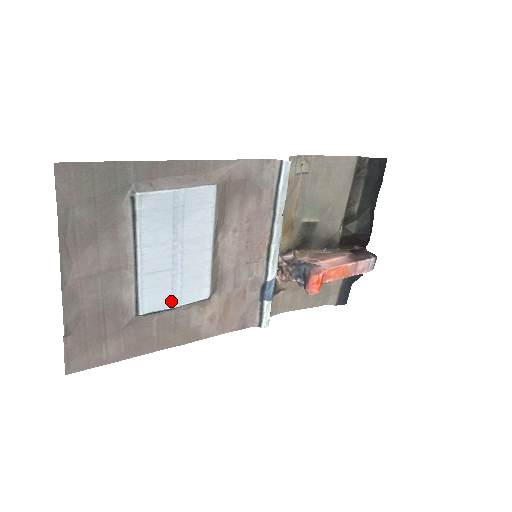
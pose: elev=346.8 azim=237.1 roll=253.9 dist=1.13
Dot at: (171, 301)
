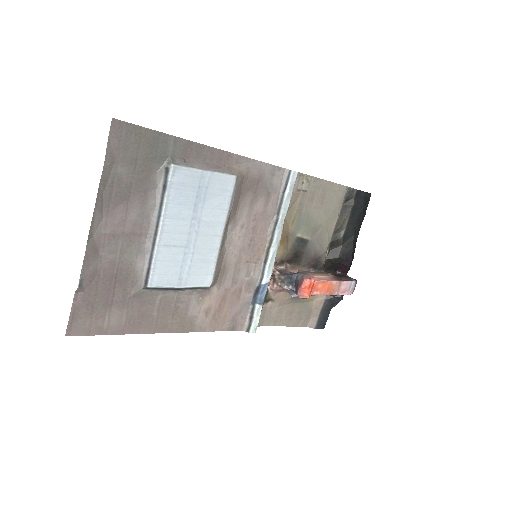
Dot at: (178, 280)
